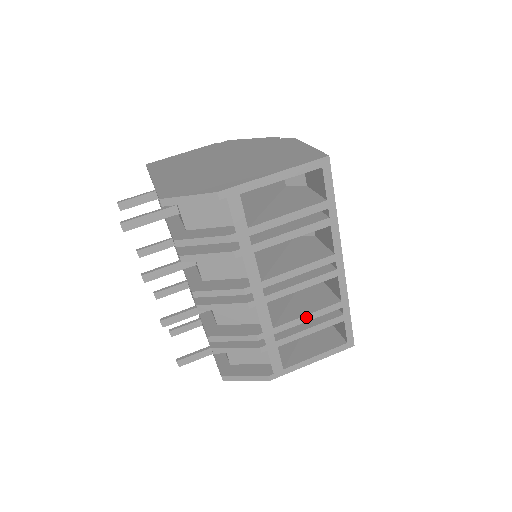
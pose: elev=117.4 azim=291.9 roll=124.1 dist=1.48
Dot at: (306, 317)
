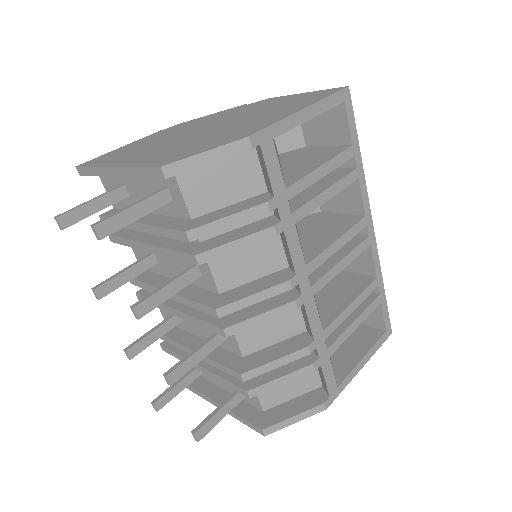
Dot at: (350, 306)
